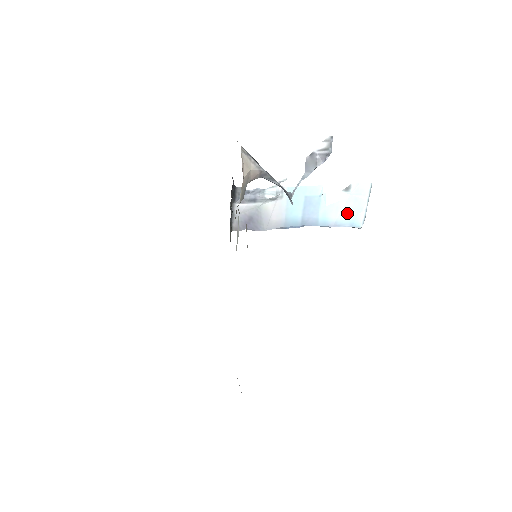
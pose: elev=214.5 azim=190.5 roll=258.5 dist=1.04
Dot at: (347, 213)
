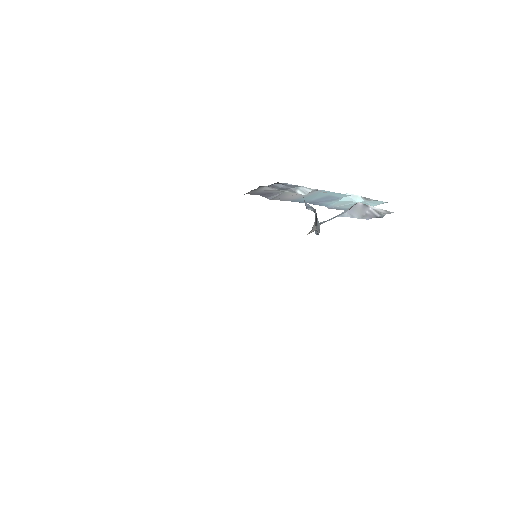
Dot at: (349, 206)
